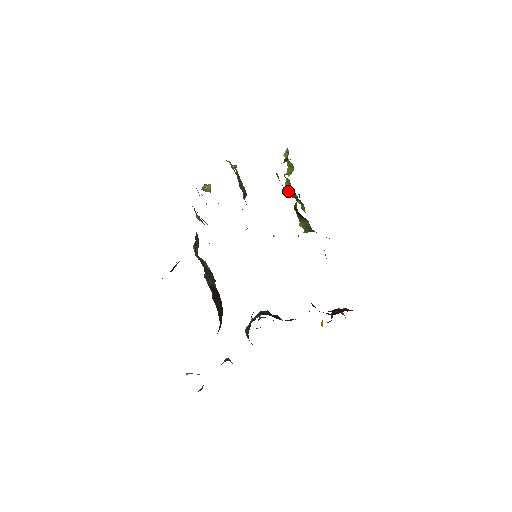
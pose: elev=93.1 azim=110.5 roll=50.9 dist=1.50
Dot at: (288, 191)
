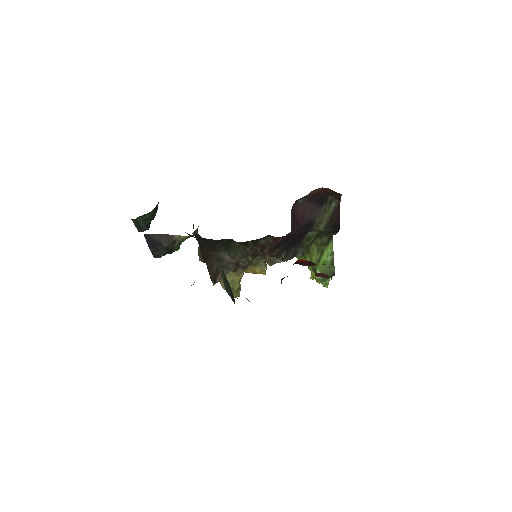
Dot at: occluded
